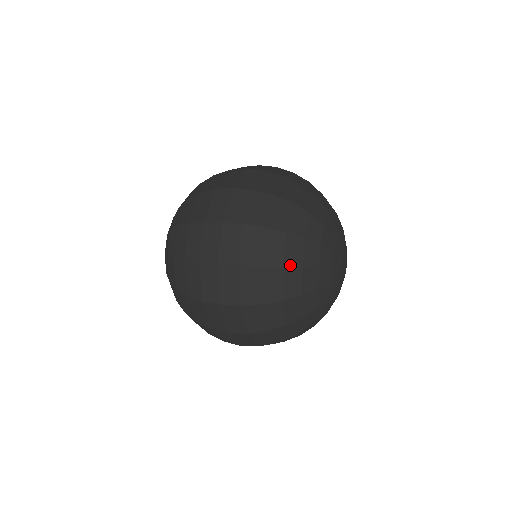
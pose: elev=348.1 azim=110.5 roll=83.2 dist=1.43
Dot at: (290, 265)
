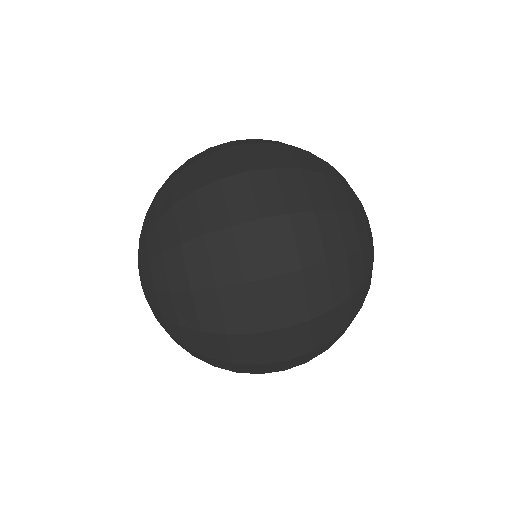
Dot at: (352, 249)
